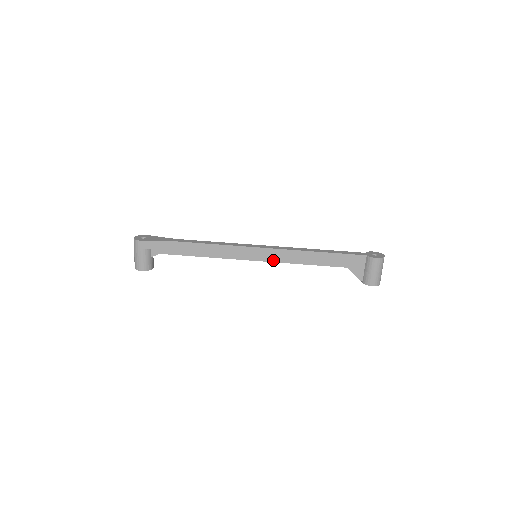
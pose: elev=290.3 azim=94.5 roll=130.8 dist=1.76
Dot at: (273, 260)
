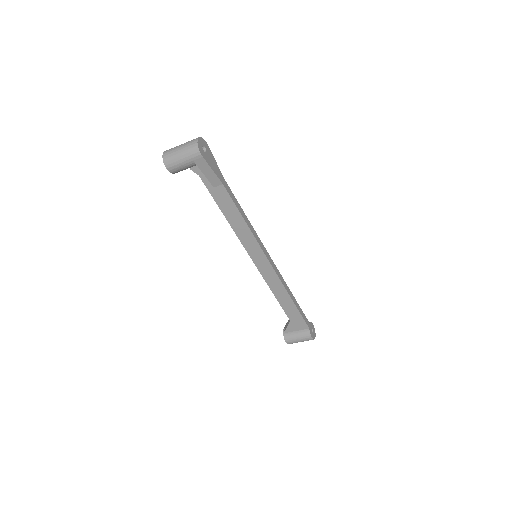
Dot at: (262, 272)
